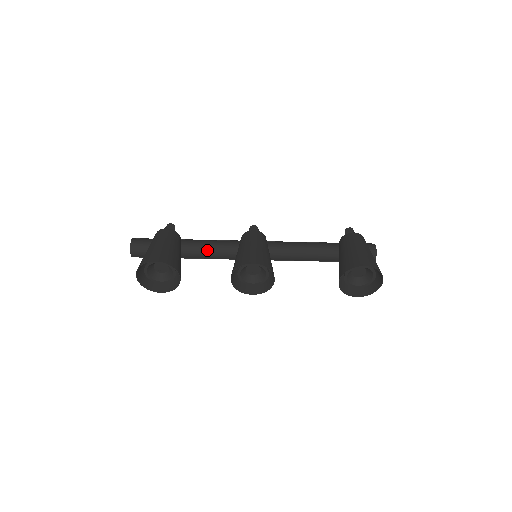
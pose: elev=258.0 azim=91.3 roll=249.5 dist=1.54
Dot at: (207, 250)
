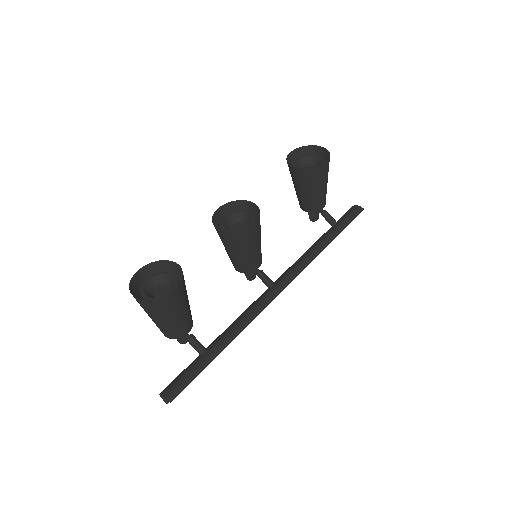
Dot at: (235, 322)
